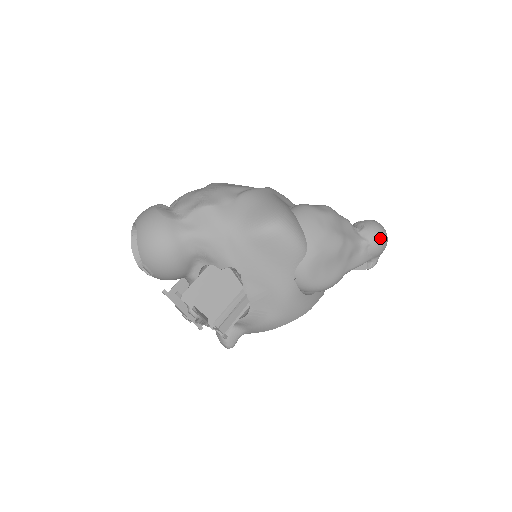
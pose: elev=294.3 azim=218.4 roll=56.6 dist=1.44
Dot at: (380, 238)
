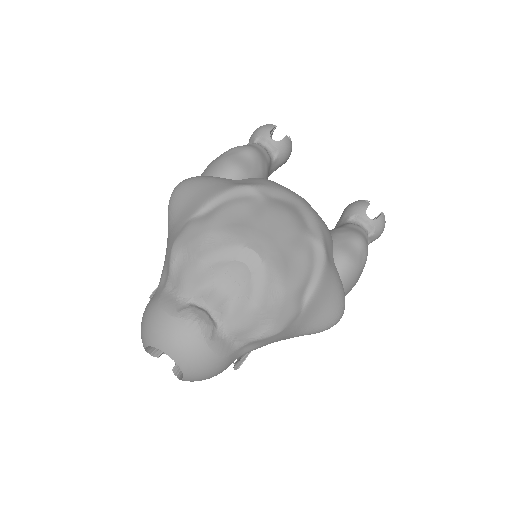
Dot at: occluded
